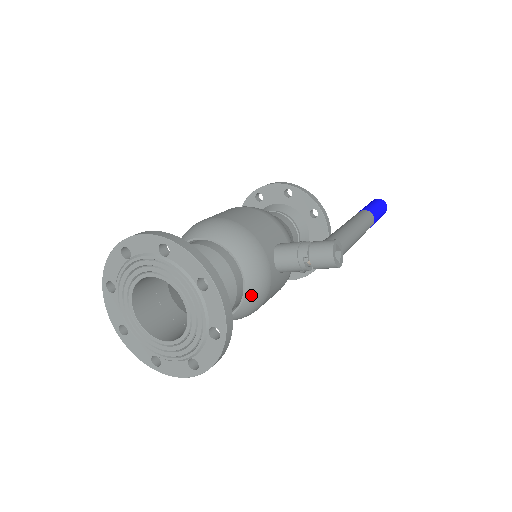
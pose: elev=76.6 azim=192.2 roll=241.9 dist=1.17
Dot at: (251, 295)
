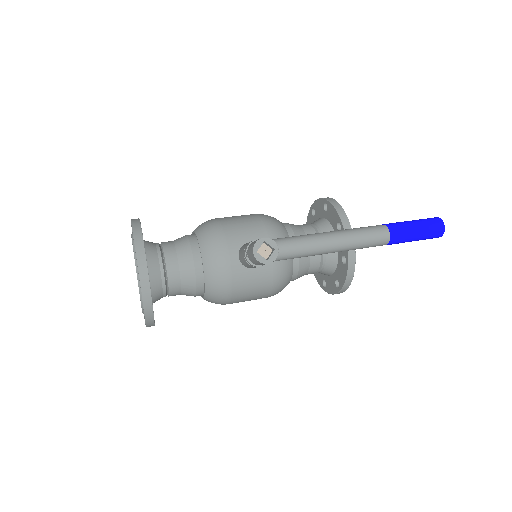
Dot at: (210, 279)
